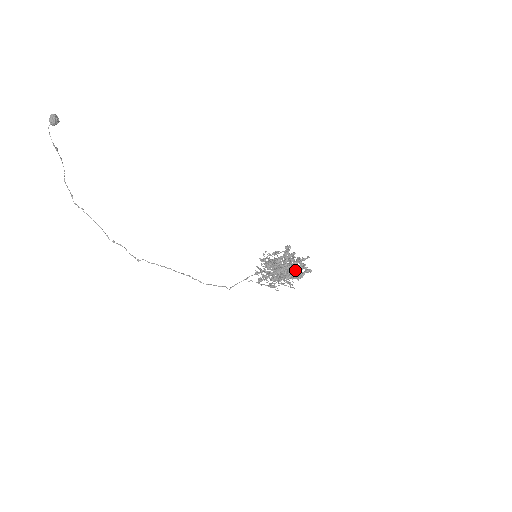
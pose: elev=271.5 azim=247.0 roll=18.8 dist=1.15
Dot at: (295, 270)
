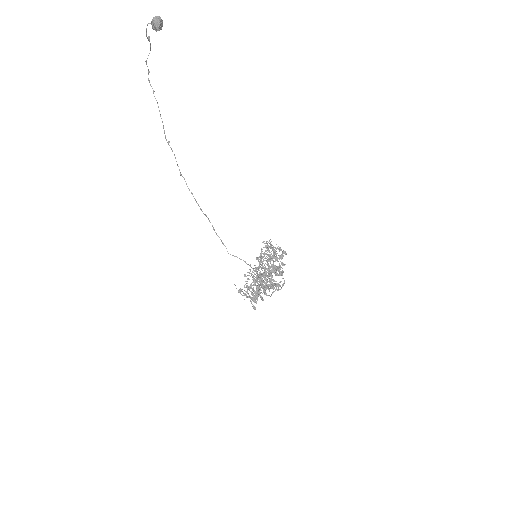
Dot at: (266, 294)
